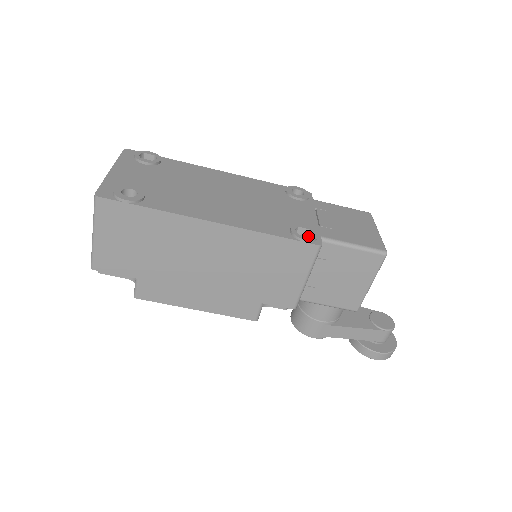
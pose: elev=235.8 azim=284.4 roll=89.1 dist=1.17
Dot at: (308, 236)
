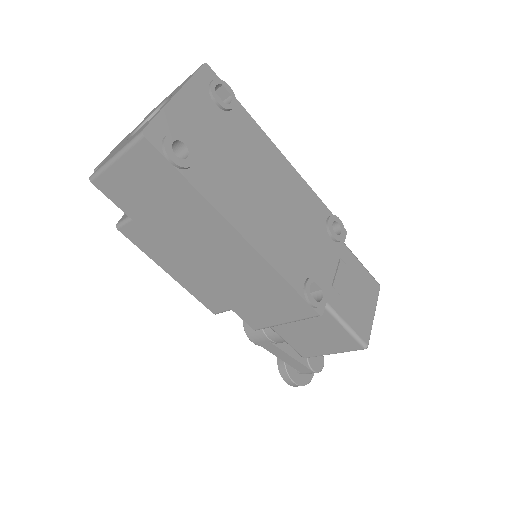
Dot at: (316, 293)
